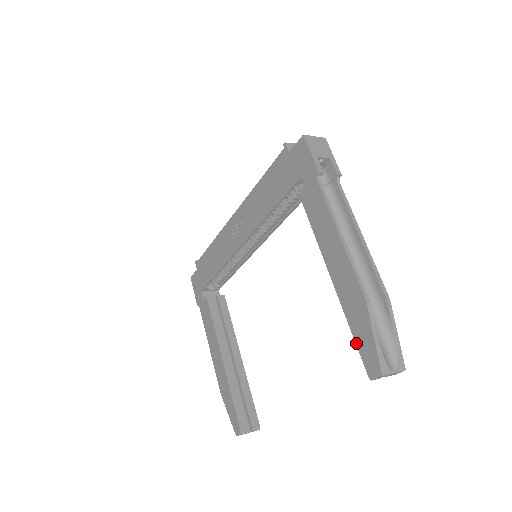
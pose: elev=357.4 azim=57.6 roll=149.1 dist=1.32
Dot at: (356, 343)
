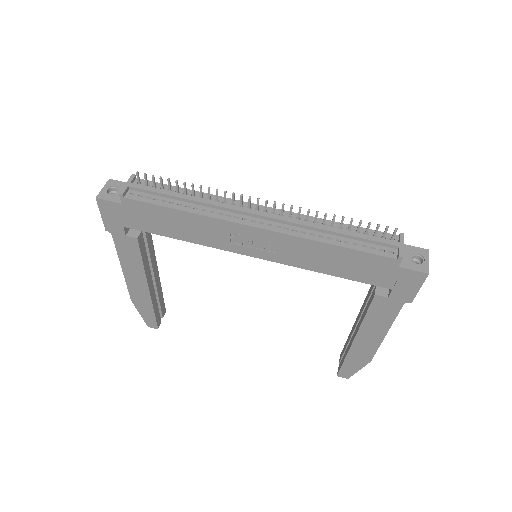
Dot at: (343, 365)
